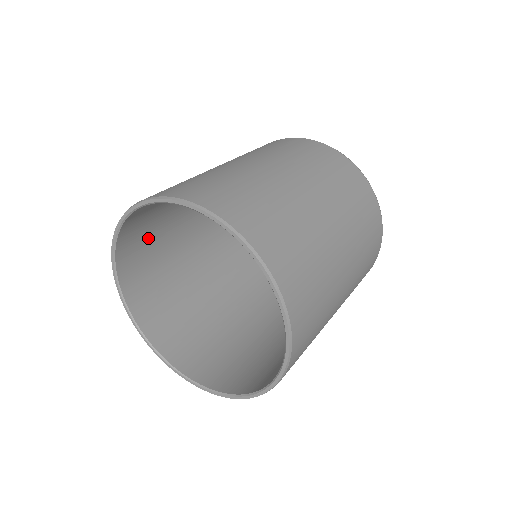
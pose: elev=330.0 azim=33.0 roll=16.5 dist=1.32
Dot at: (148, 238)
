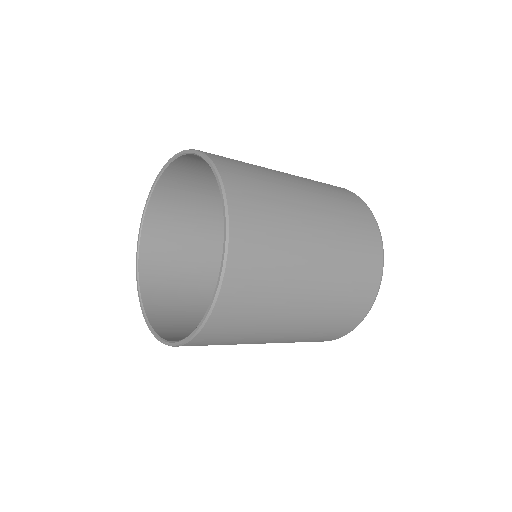
Dot at: (172, 272)
